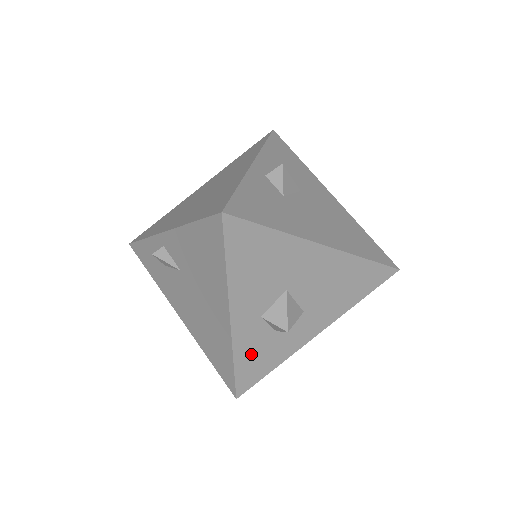
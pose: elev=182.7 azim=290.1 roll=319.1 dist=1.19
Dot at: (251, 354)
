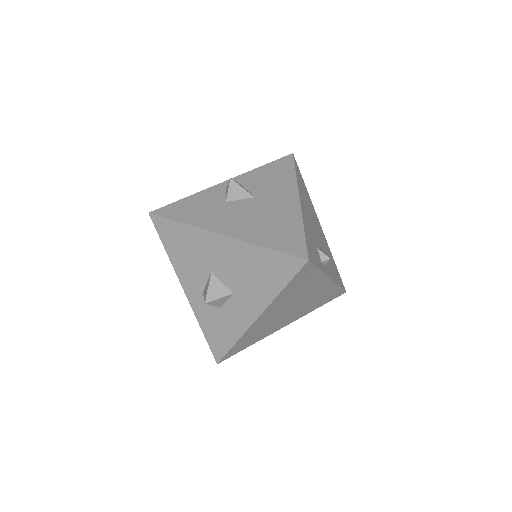
Dot at: (211, 325)
